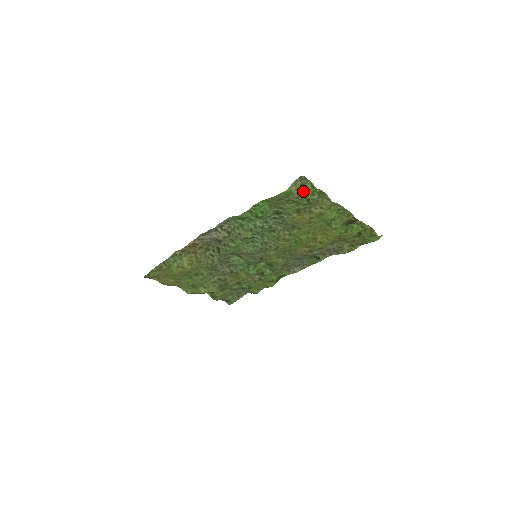
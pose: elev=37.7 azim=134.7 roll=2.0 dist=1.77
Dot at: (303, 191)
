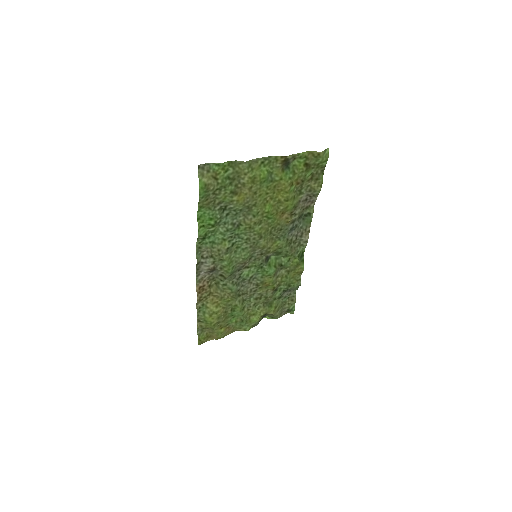
Dot at: (215, 175)
